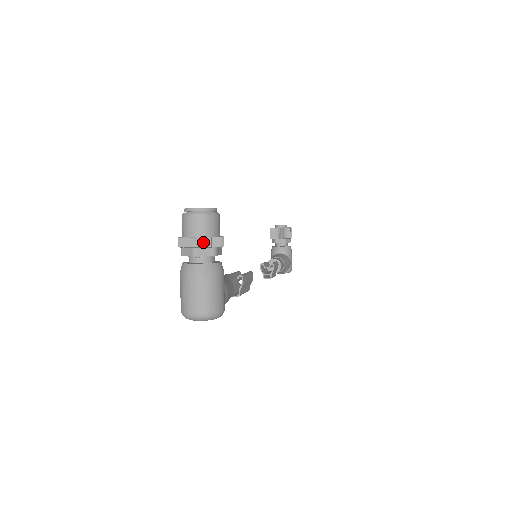
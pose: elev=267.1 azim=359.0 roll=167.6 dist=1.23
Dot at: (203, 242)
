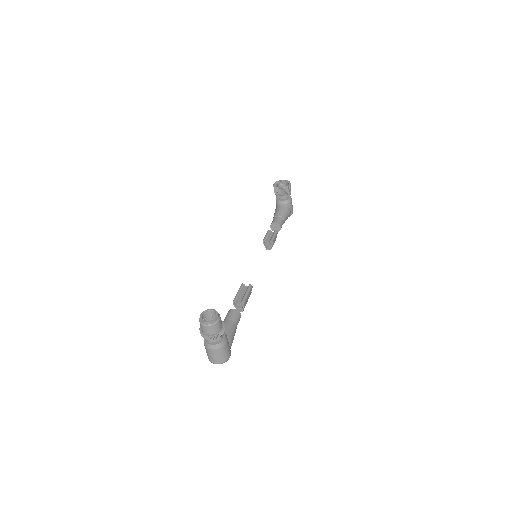
Dot at: (213, 338)
